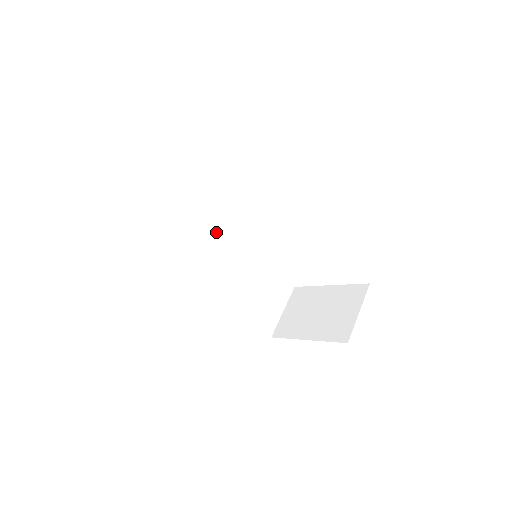
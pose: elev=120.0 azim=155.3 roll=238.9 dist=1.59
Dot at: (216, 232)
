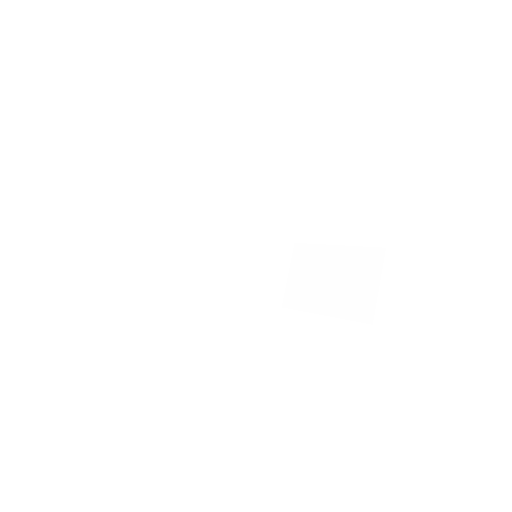
Dot at: (198, 225)
